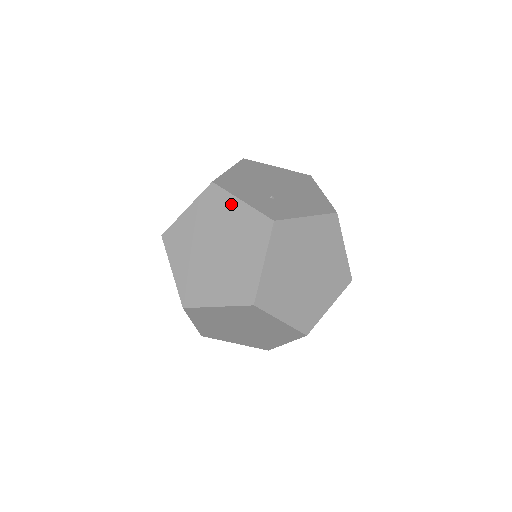
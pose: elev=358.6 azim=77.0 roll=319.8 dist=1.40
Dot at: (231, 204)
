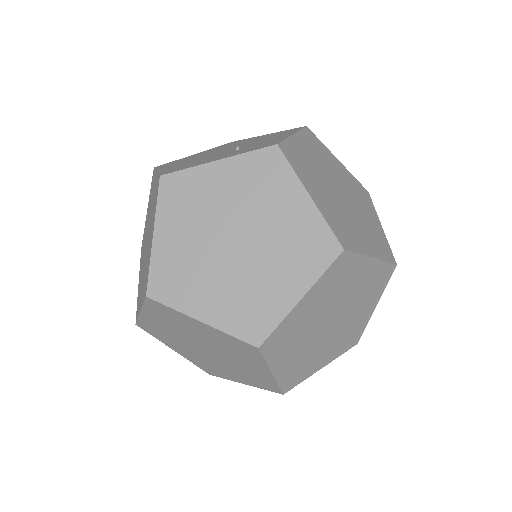
Dot at: (208, 176)
